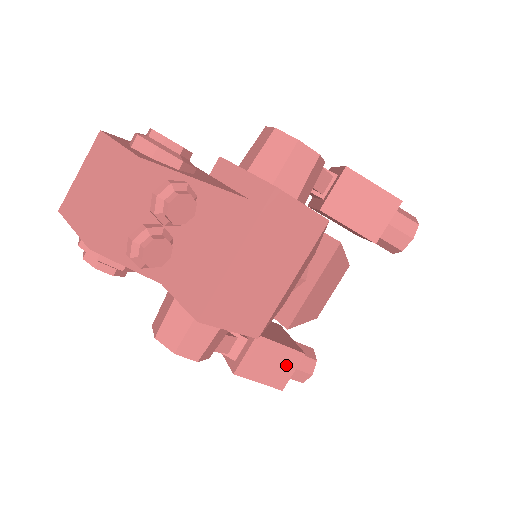
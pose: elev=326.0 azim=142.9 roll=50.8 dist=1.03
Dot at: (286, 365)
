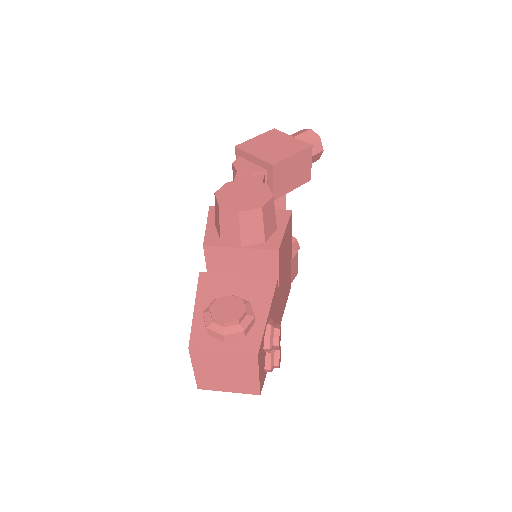
Dot at: (294, 266)
